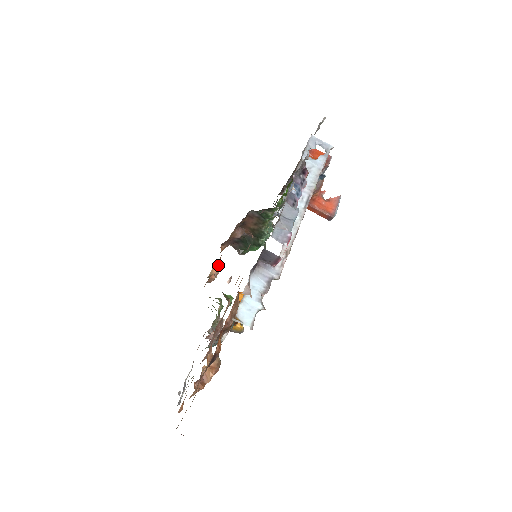
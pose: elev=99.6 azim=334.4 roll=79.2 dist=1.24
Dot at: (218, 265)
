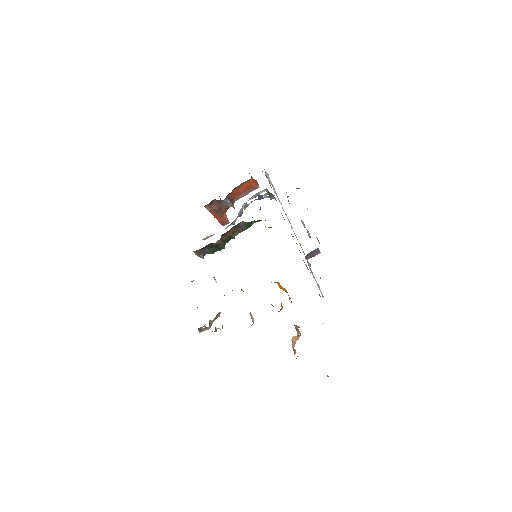
Dot at: occluded
